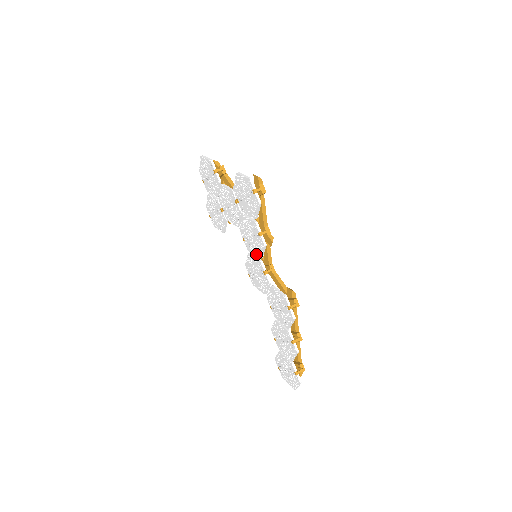
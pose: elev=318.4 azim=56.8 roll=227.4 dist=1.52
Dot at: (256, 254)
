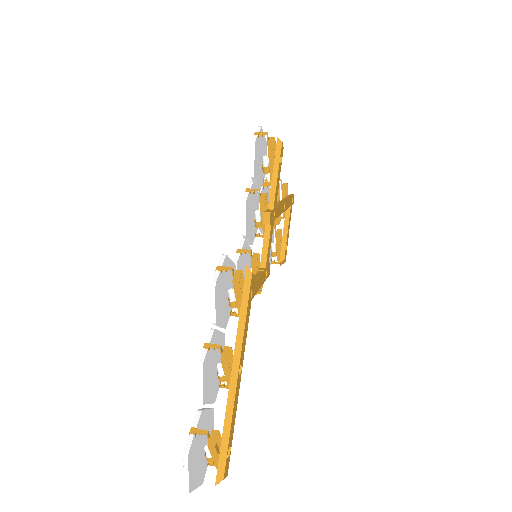
Dot at: occluded
